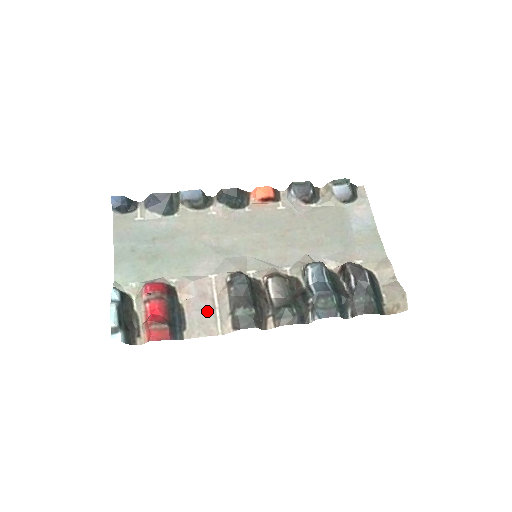
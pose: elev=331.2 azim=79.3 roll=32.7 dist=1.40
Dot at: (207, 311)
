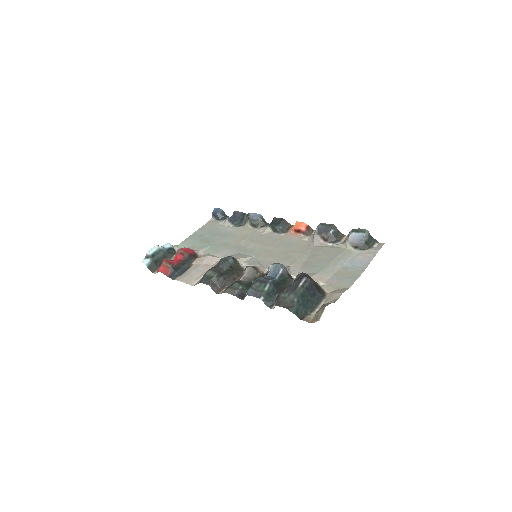
Dot at: (200, 272)
